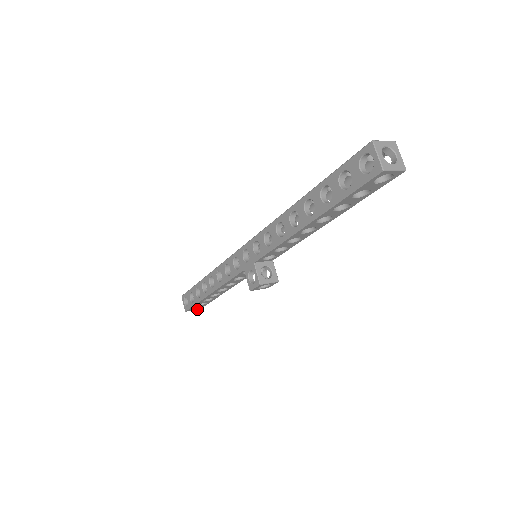
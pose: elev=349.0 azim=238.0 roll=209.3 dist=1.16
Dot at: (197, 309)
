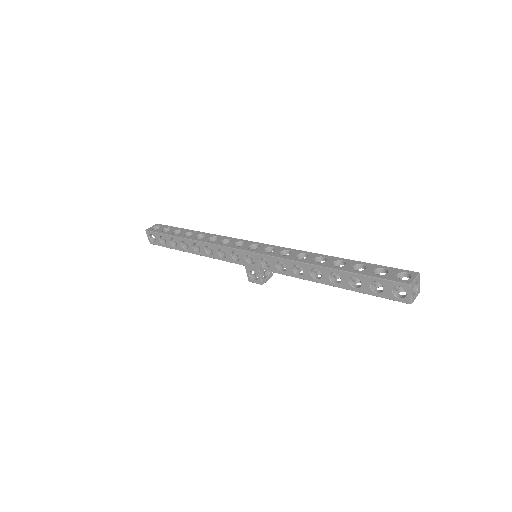
Dot at: occluded
